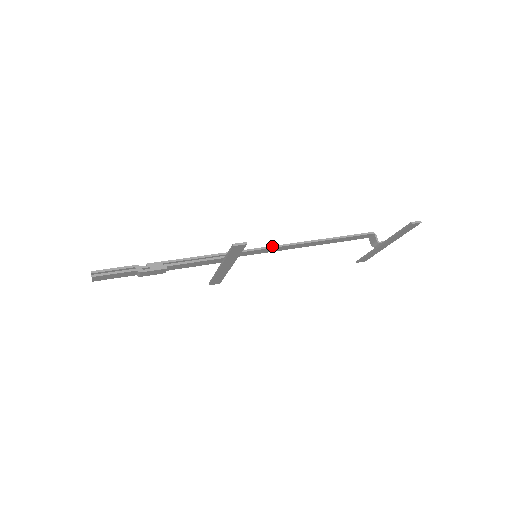
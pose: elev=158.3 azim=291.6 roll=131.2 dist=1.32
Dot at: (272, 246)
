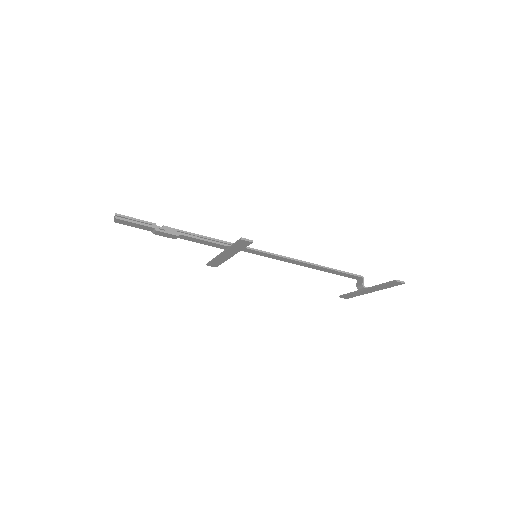
Dot at: (273, 253)
